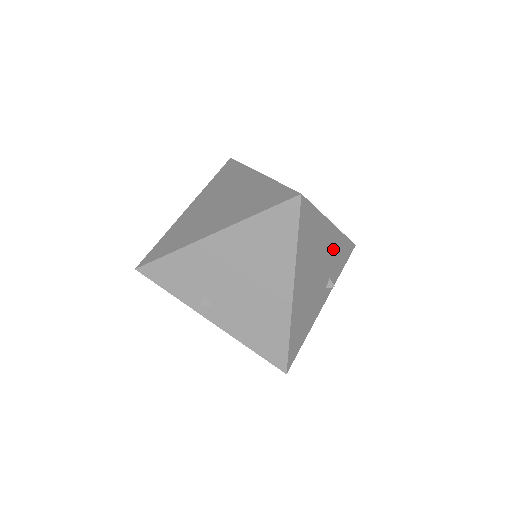
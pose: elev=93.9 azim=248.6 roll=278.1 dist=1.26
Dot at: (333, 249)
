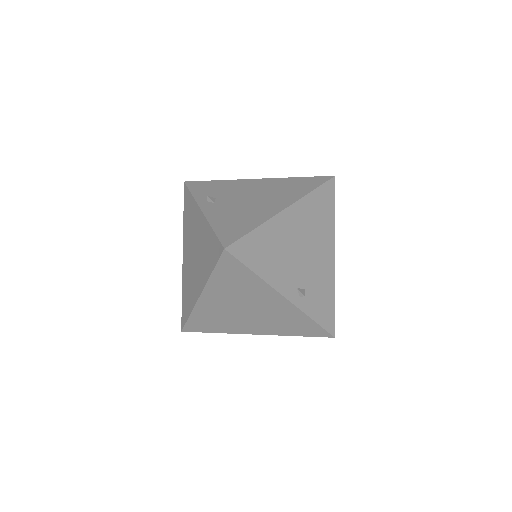
Dot at: (322, 275)
